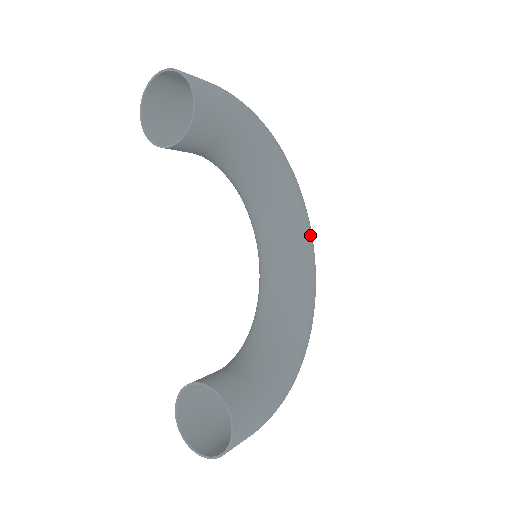
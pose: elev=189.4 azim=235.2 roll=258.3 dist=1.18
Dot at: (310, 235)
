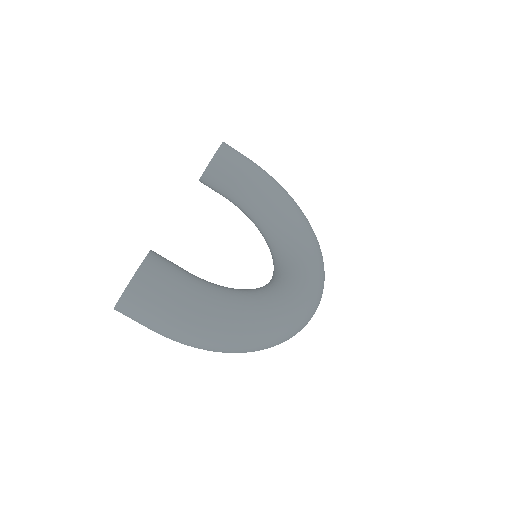
Dot at: (316, 260)
